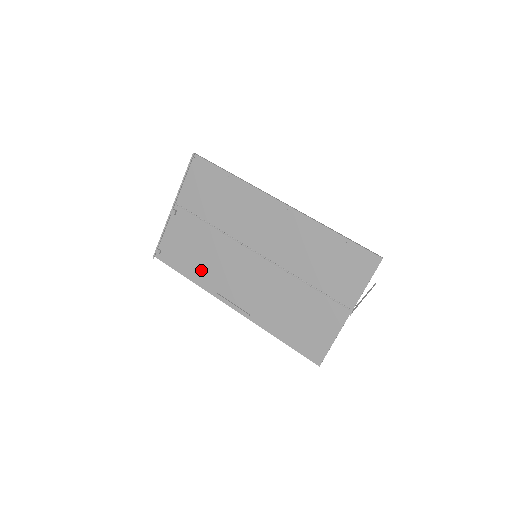
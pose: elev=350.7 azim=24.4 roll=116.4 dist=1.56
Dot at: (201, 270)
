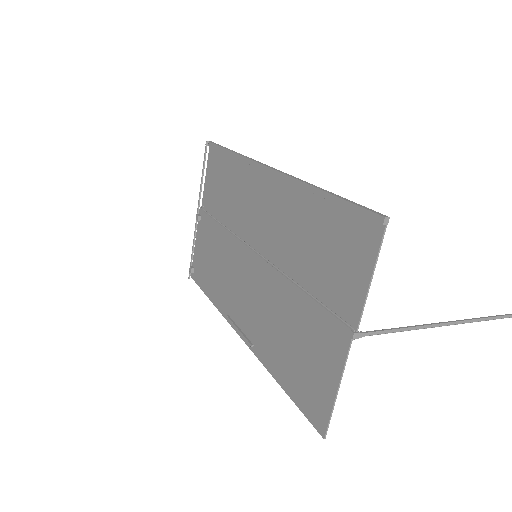
Dot at: (217, 286)
